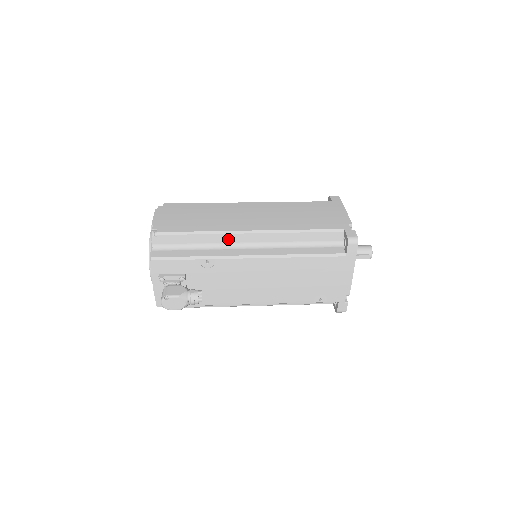
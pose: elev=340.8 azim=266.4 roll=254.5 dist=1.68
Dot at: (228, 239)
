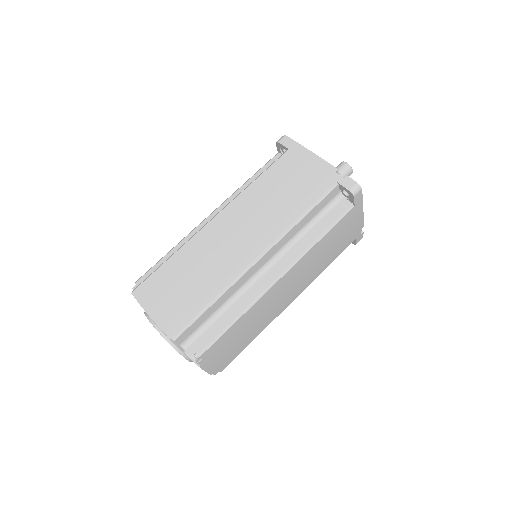
Dot at: occluded
